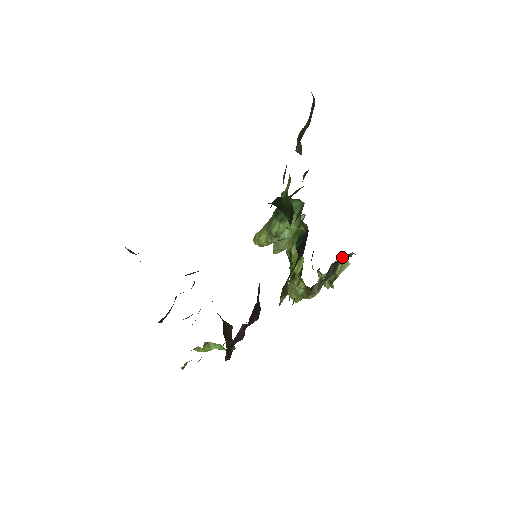
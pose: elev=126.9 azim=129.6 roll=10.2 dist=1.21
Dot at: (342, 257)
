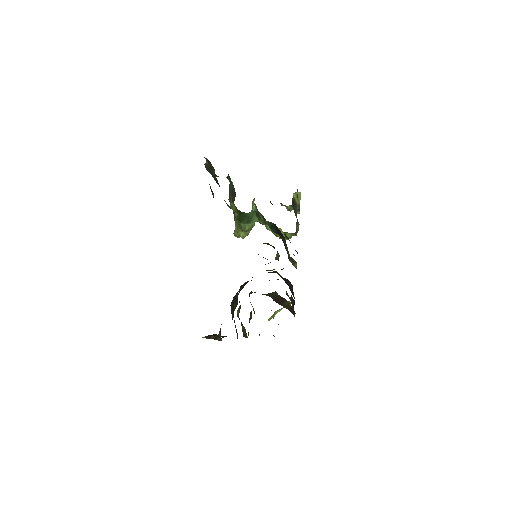
Dot at: (293, 194)
